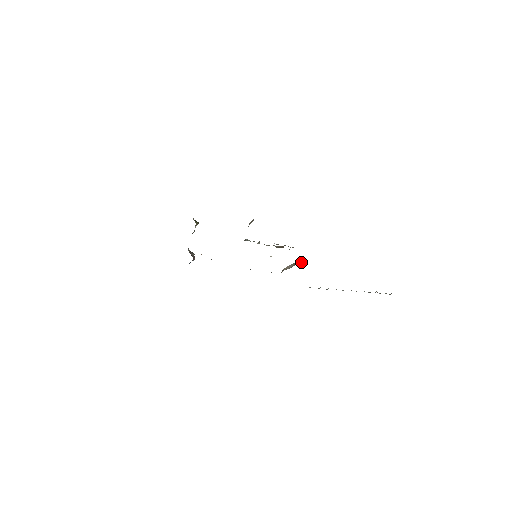
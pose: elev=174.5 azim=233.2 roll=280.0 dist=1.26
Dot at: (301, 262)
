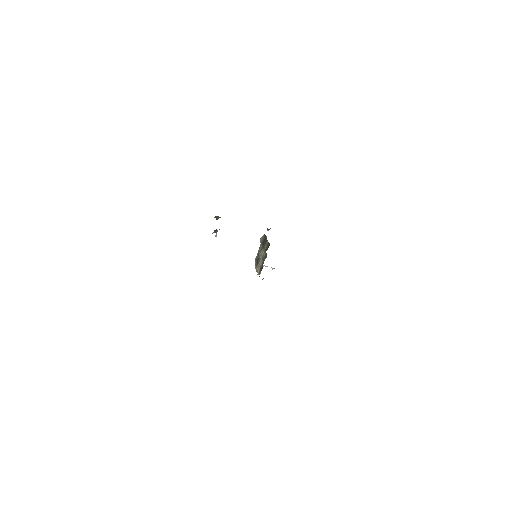
Dot at: occluded
